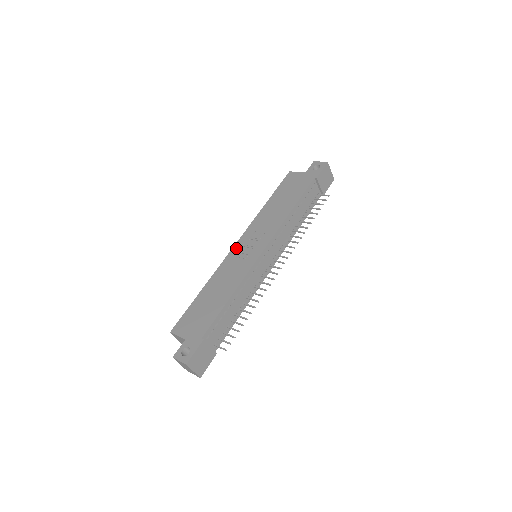
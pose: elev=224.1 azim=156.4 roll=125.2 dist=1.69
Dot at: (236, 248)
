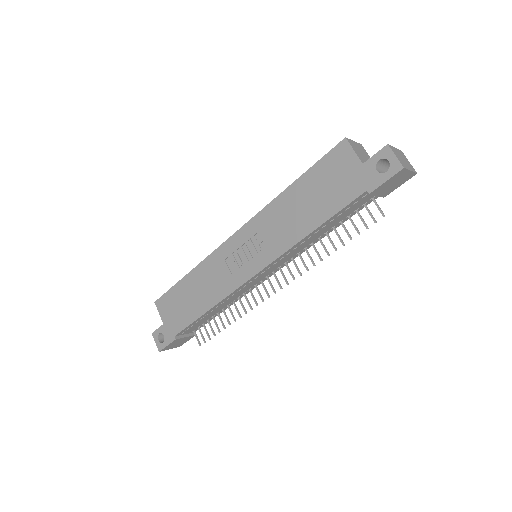
Dot at: (232, 242)
